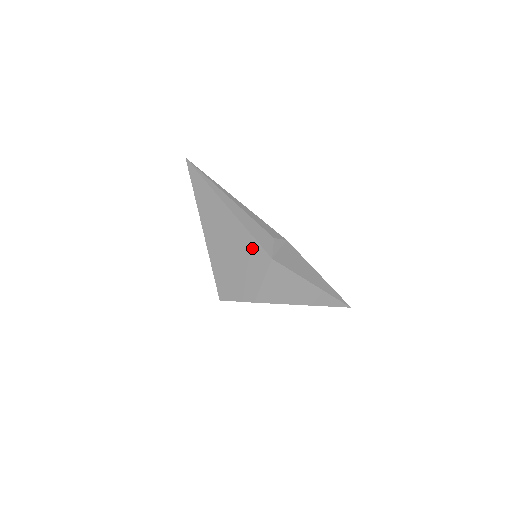
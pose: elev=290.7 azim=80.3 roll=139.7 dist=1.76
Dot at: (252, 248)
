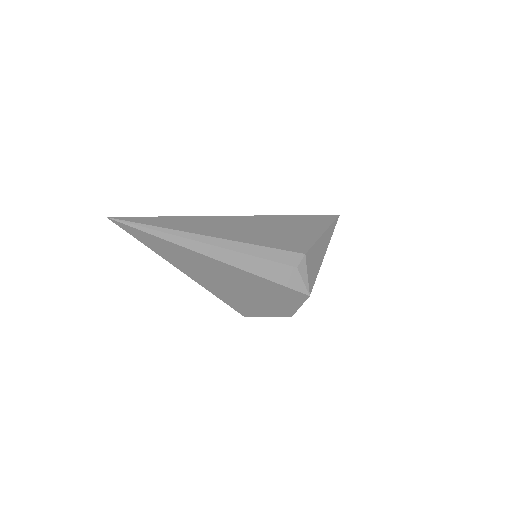
Dot at: (279, 291)
